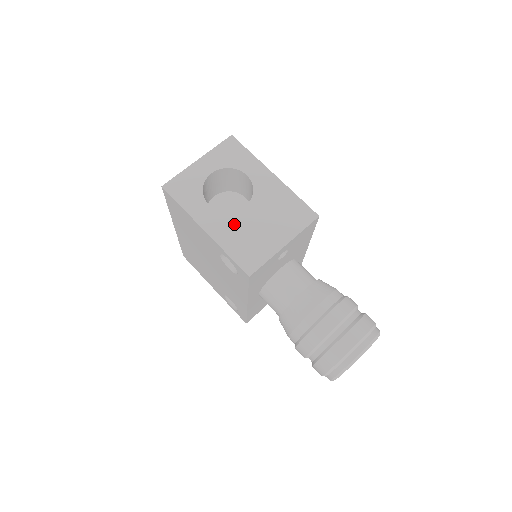
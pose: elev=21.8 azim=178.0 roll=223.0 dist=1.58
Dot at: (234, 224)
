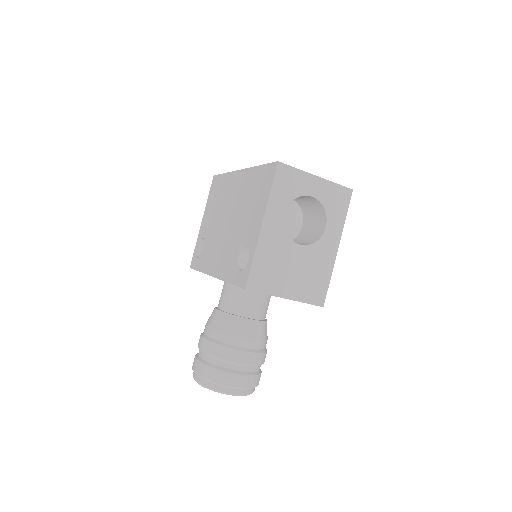
Dot at: (281, 246)
